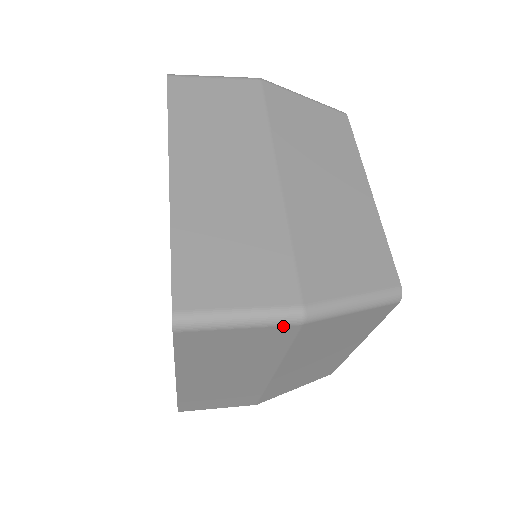
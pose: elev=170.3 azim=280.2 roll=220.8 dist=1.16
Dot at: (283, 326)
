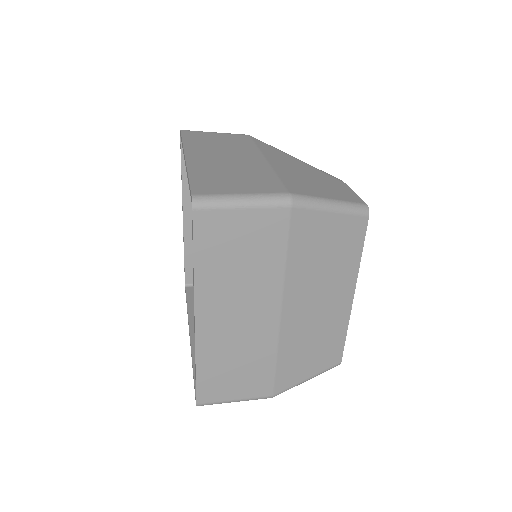
Dot at: occluded
